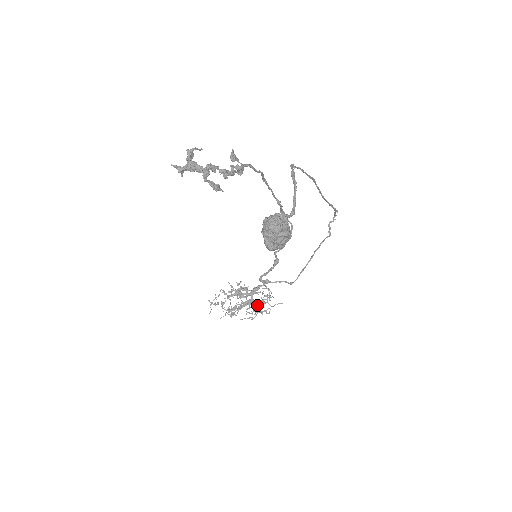
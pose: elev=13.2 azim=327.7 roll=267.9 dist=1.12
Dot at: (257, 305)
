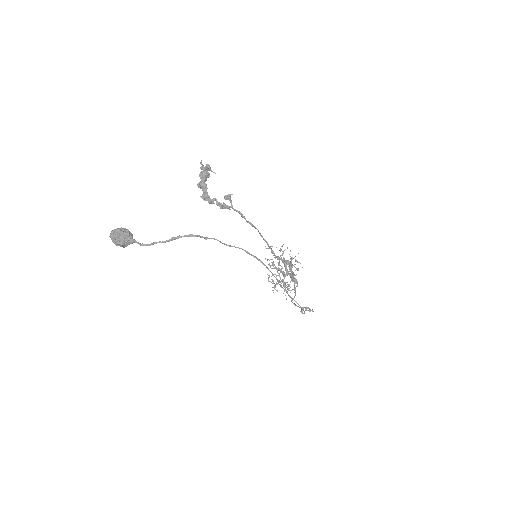
Dot at: (279, 281)
